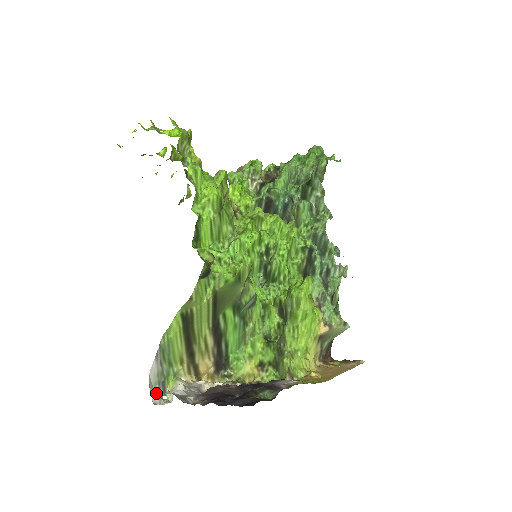
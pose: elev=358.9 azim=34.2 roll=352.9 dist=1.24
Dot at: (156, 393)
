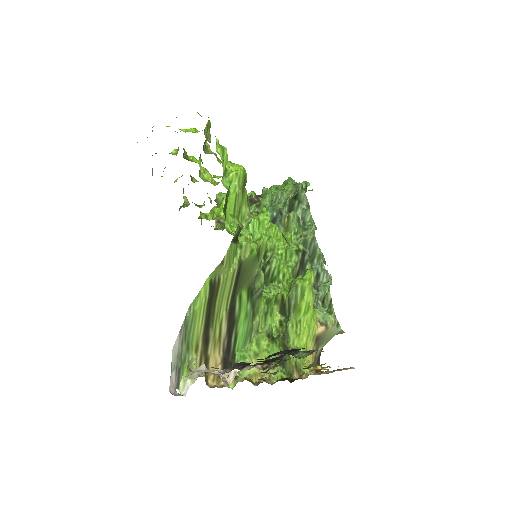
Dot at: (172, 381)
